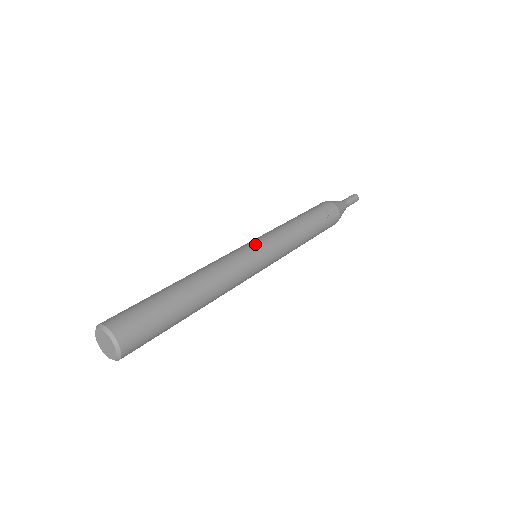
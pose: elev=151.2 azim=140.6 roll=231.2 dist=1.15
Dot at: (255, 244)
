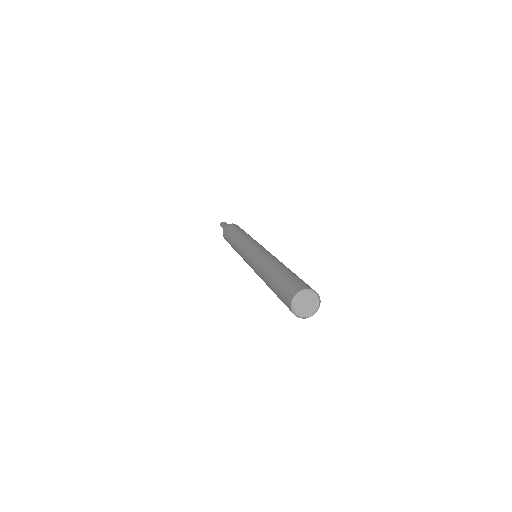
Dot at: (255, 245)
